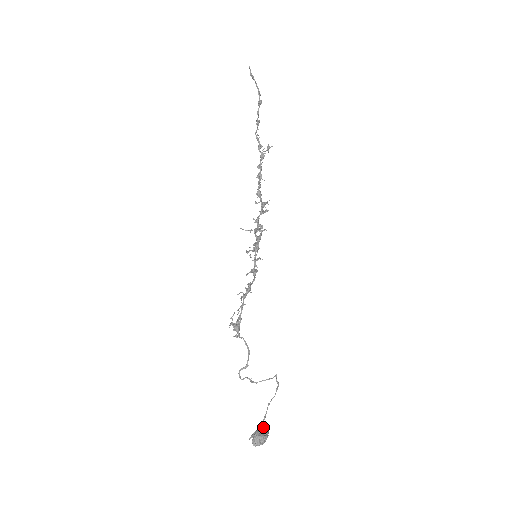
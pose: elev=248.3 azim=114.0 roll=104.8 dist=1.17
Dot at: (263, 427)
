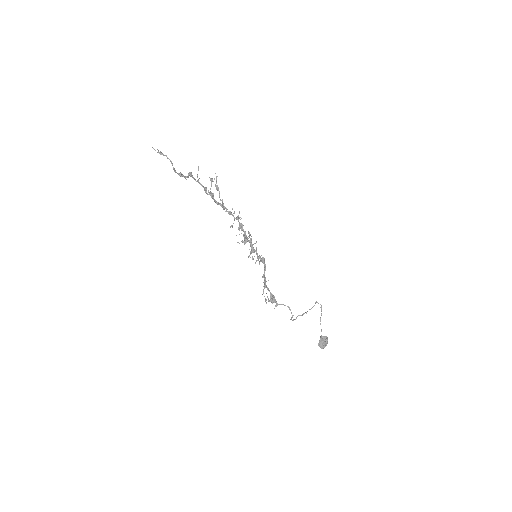
Dot at: (322, 337)
